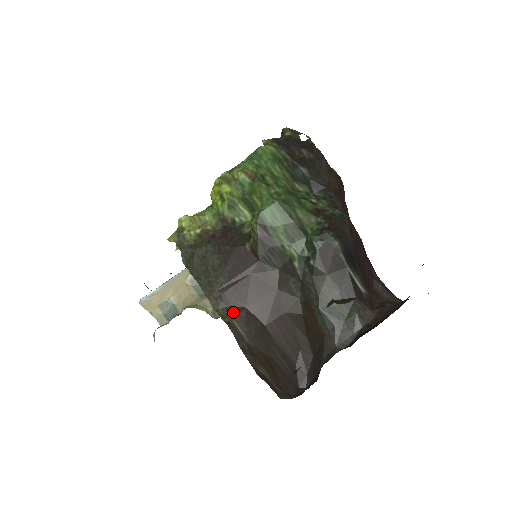
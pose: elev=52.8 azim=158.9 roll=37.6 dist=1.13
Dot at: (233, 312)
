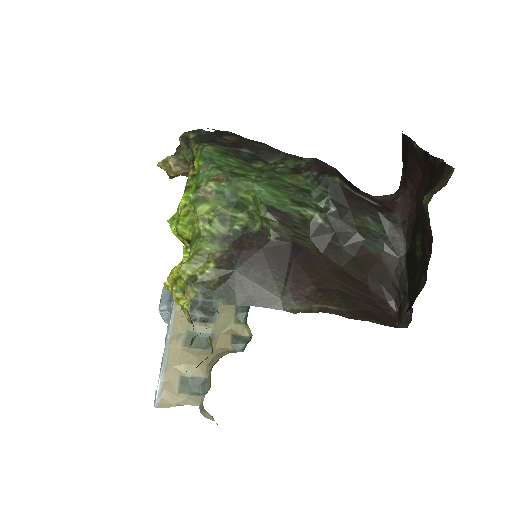
Dot at: (312, 300)
